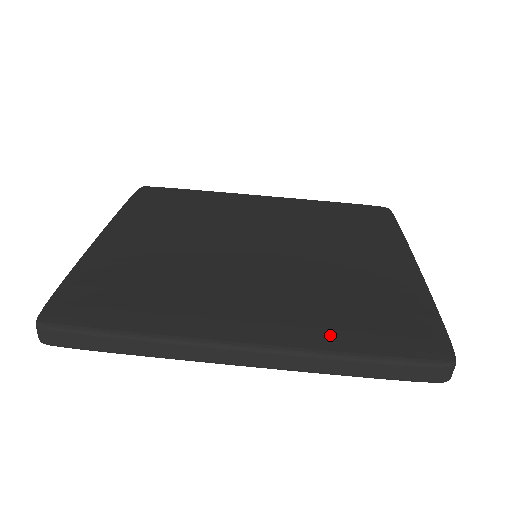
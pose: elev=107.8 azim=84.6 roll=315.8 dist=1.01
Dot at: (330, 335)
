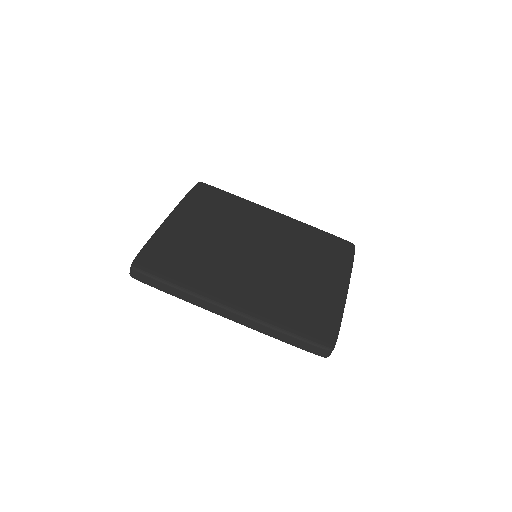
Dot at: (276, 317)
